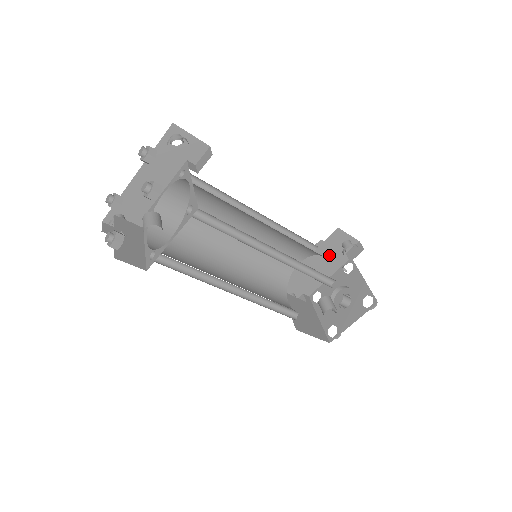
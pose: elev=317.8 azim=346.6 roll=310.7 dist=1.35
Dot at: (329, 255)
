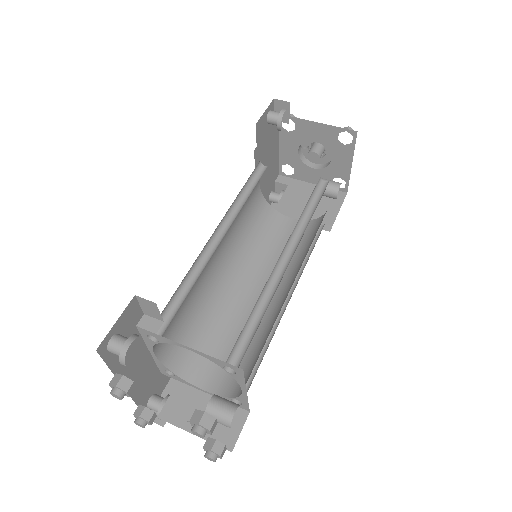
Dot at: (266, 142)
